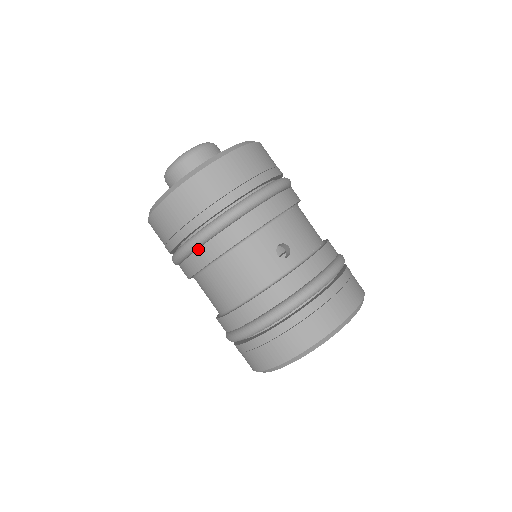
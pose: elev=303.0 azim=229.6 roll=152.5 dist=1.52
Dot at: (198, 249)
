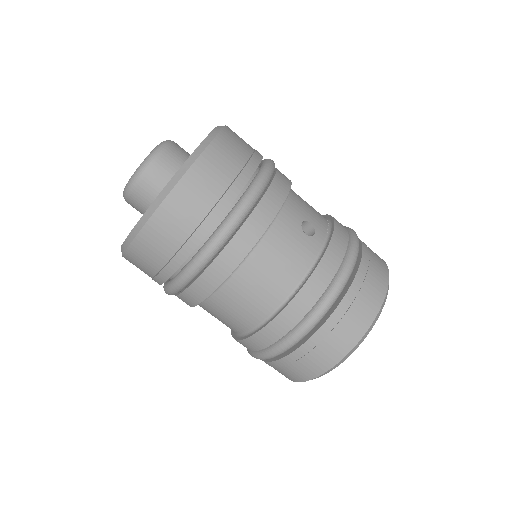
Dot at: (218, 255)
